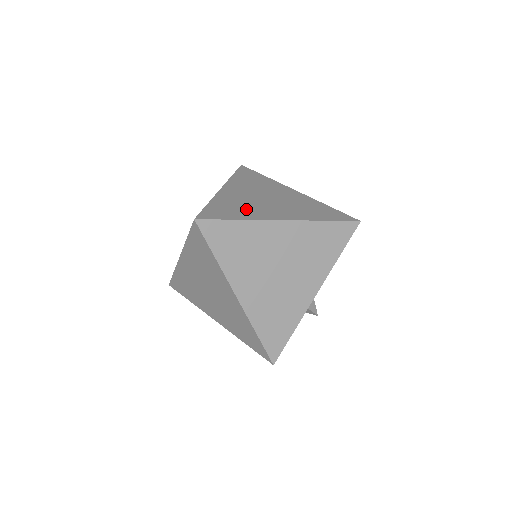
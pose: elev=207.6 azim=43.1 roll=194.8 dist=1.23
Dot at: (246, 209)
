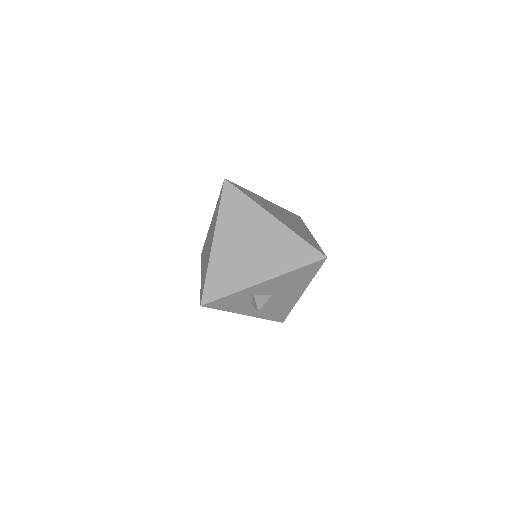
Dot at: (262, 203)
